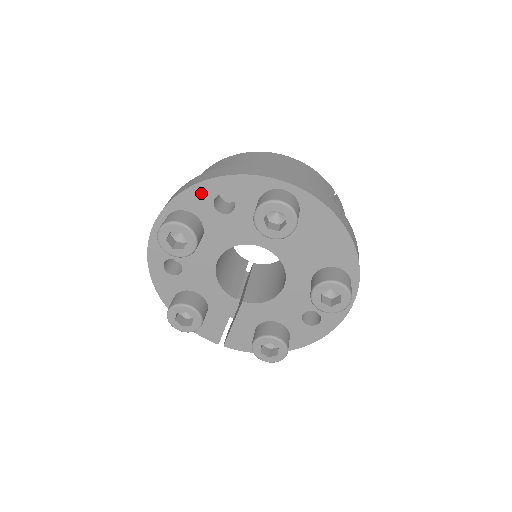
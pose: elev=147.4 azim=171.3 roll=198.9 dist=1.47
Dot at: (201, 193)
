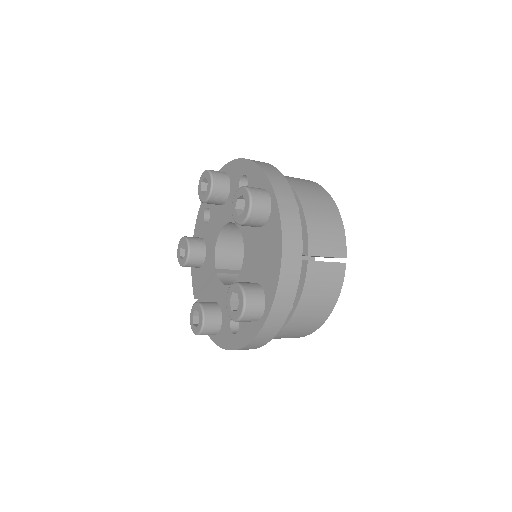
Dot at: (239, 167)
